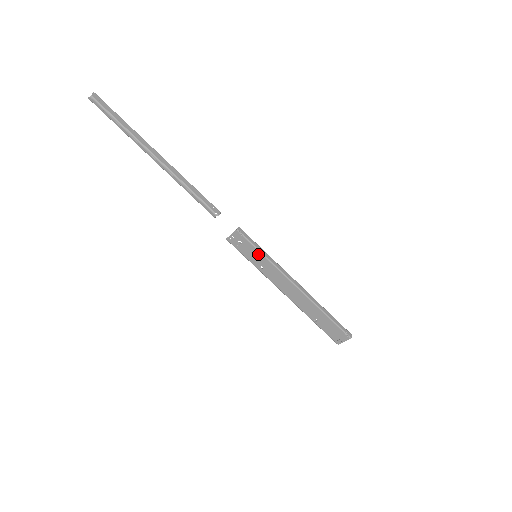
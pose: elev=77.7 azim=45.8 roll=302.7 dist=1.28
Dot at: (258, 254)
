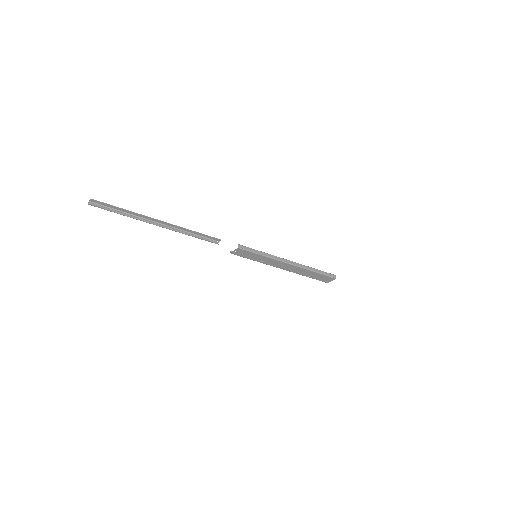
Dot at: (258, 256)
